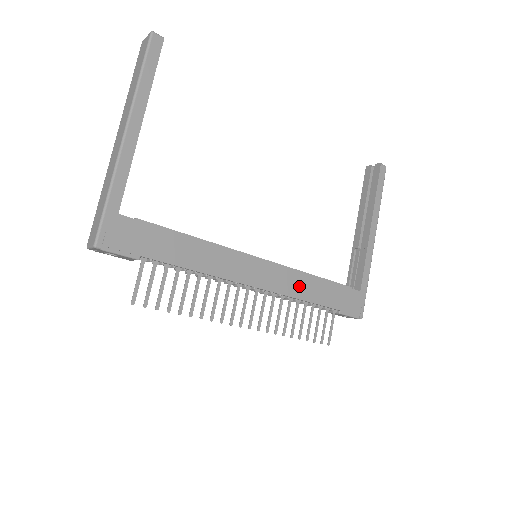
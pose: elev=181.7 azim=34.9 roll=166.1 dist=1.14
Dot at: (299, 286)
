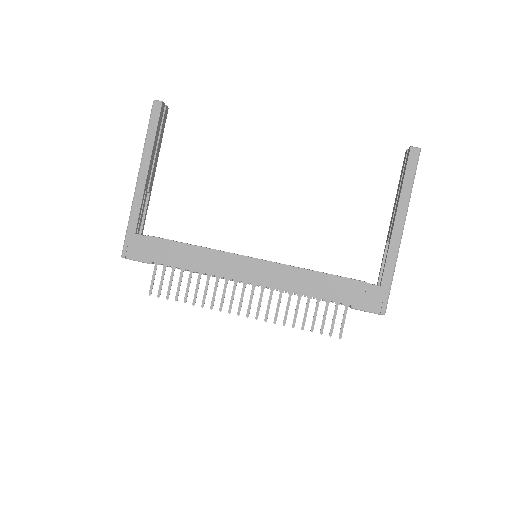
Dot at: (297, 281)
